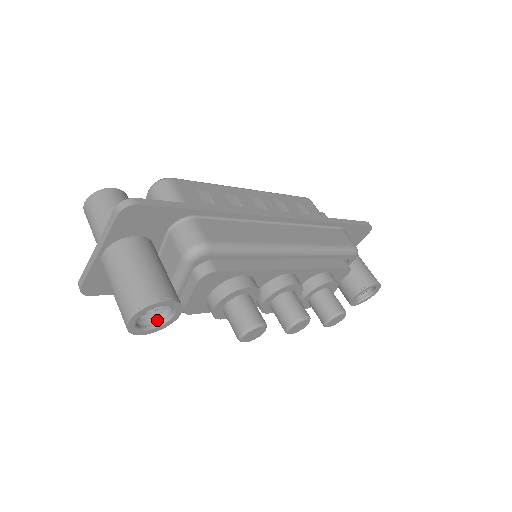
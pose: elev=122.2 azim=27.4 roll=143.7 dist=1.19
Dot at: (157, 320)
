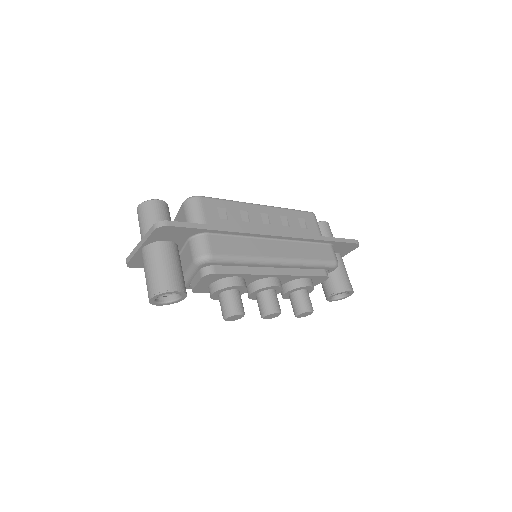
Dot at: (170, 298)
